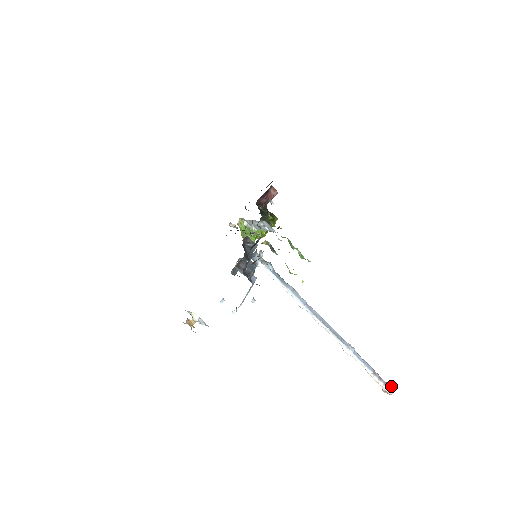
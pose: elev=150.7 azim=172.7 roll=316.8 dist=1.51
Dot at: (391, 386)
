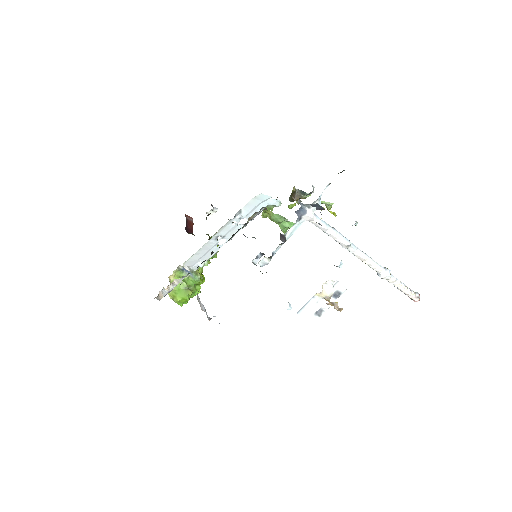
Dot at: (415, 292)
